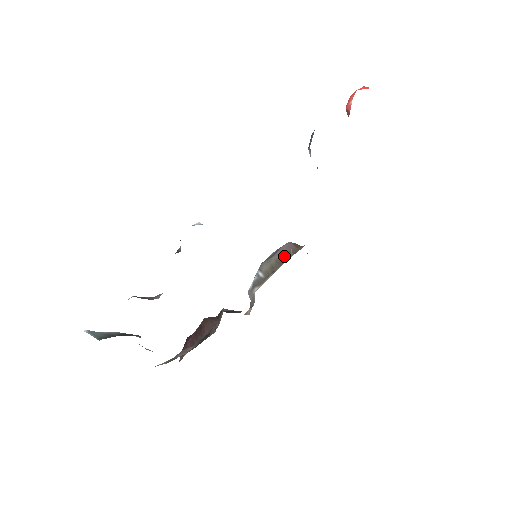
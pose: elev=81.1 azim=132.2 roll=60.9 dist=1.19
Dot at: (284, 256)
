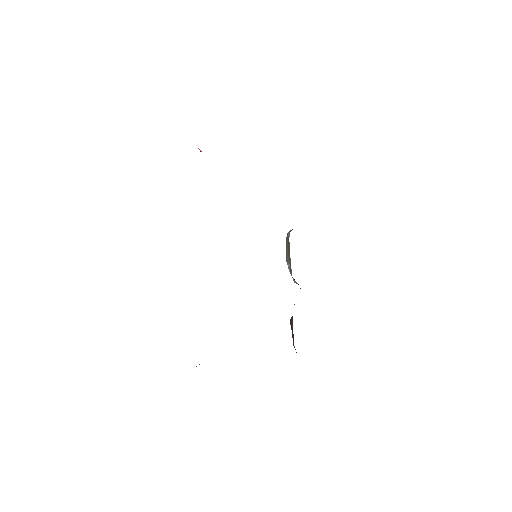
Dot at: (288, 243)
